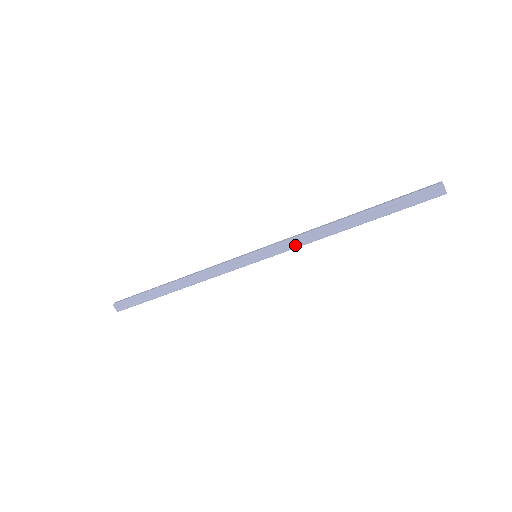
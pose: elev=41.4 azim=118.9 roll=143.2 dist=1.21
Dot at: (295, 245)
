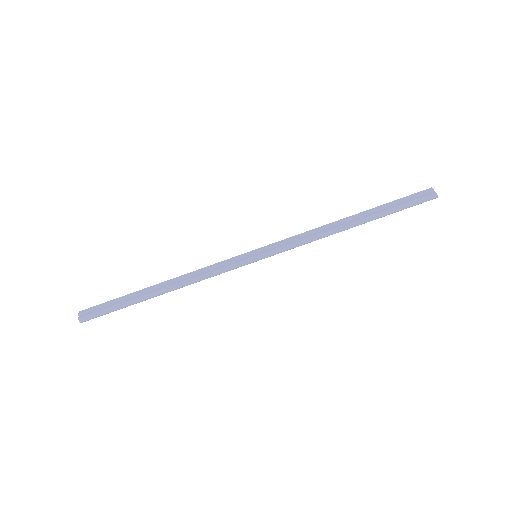
Dot at: (297, 241)
